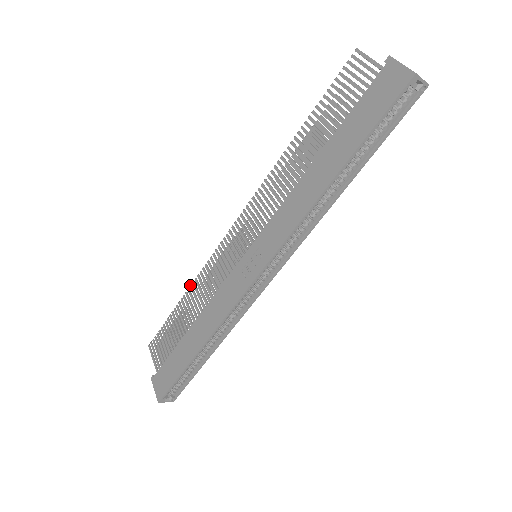
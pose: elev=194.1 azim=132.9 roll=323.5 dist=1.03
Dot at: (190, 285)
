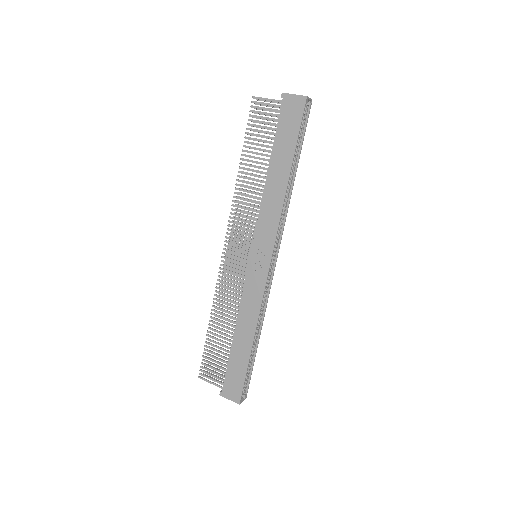
Dot at: (211, 309)
